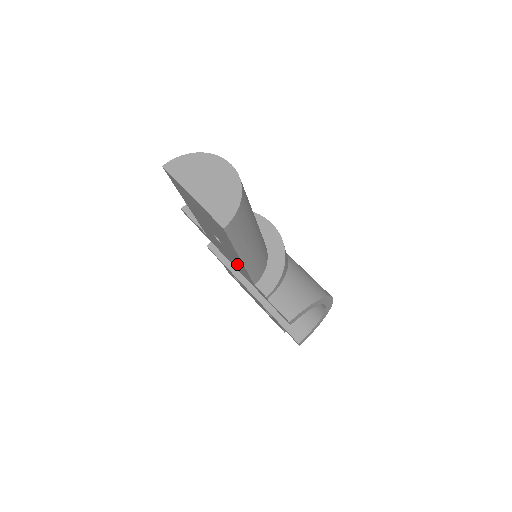
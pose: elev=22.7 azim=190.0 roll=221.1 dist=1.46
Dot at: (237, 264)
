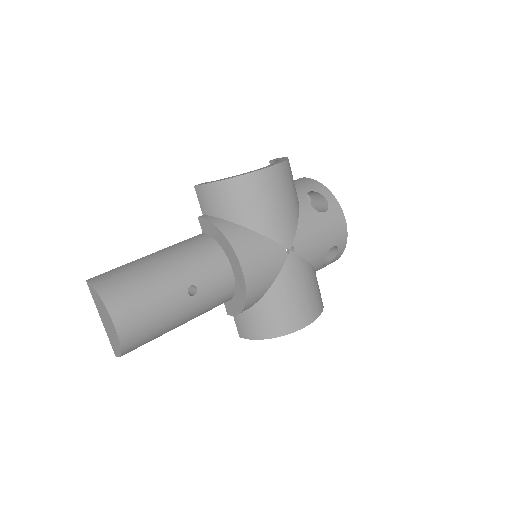
Dot at: occluded
